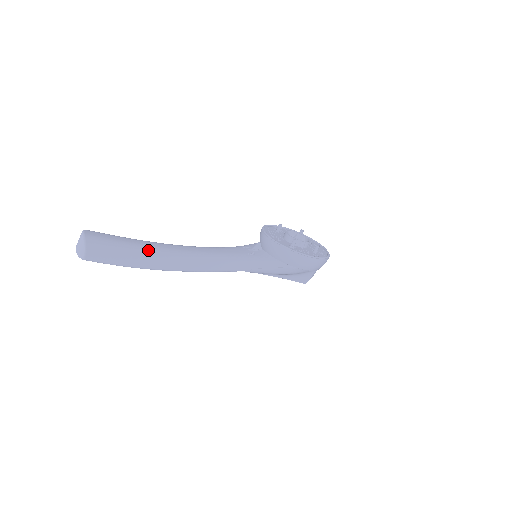
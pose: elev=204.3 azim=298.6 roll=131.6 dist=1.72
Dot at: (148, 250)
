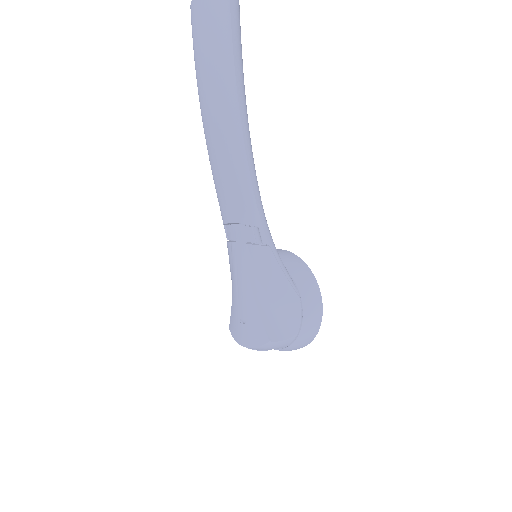
Dot at: occluded
